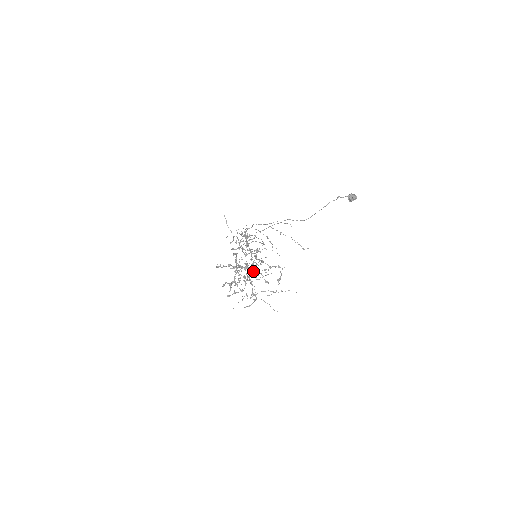
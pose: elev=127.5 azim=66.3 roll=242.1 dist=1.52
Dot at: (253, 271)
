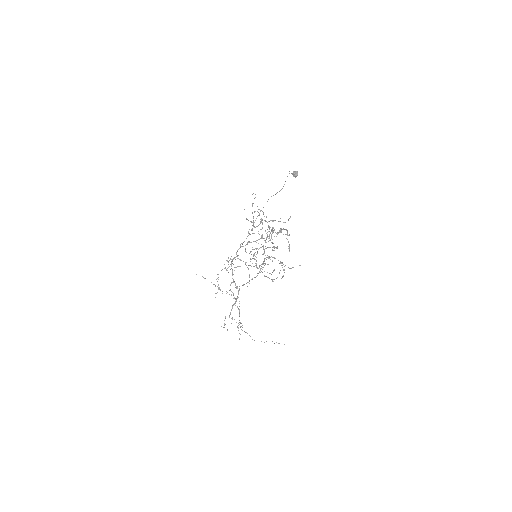
Dot at: occluded
